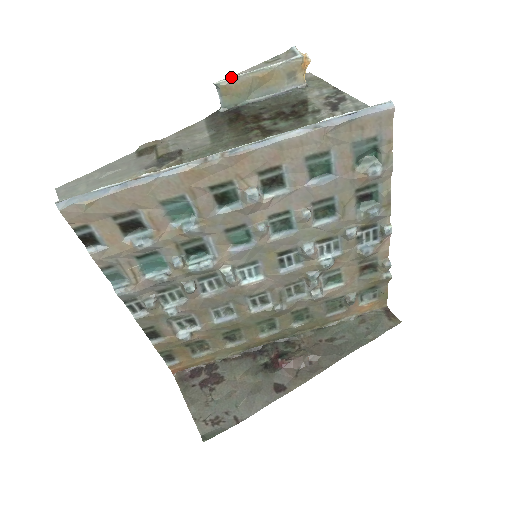
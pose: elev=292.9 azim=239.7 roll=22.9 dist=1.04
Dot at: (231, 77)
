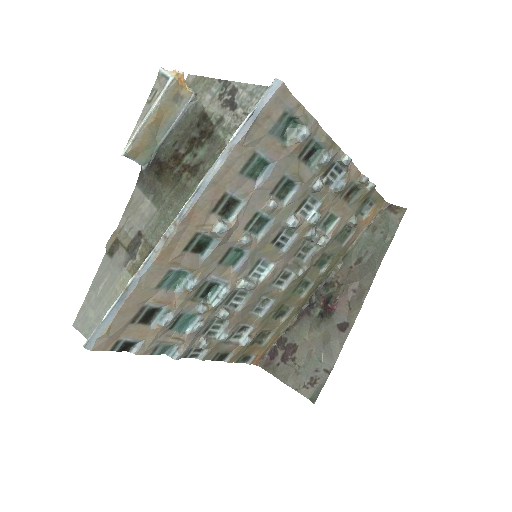
Dot at: (131, 140)
